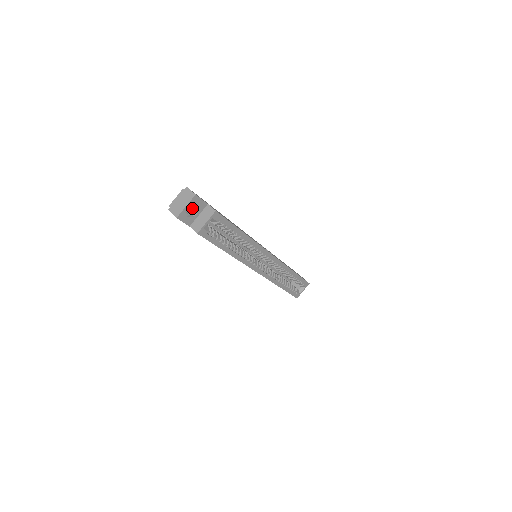
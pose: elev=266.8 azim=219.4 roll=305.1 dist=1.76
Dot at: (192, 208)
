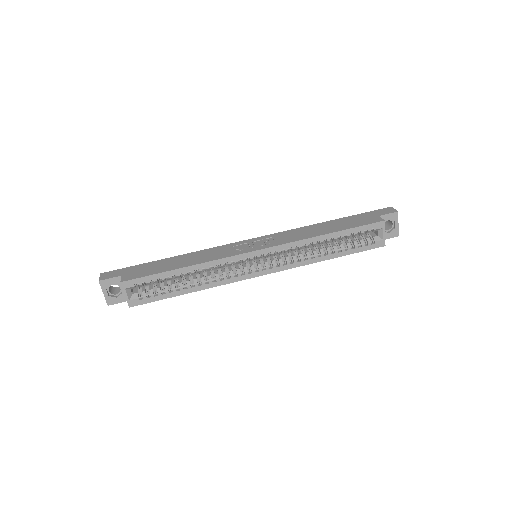
Dot at: occluded
